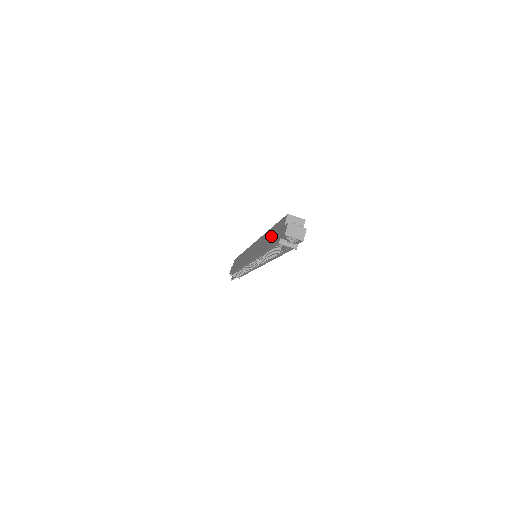
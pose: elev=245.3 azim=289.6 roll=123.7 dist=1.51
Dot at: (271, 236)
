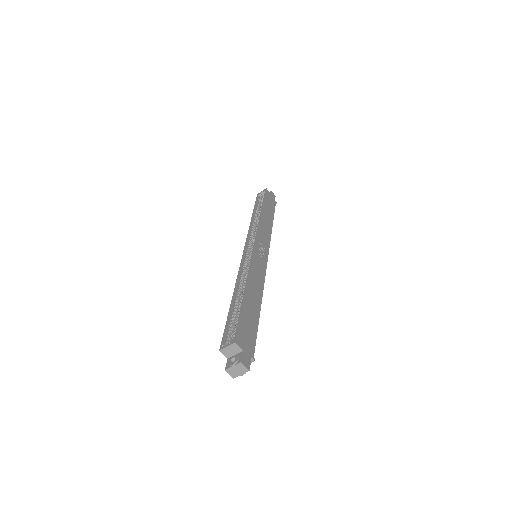
Dot at: occluded
